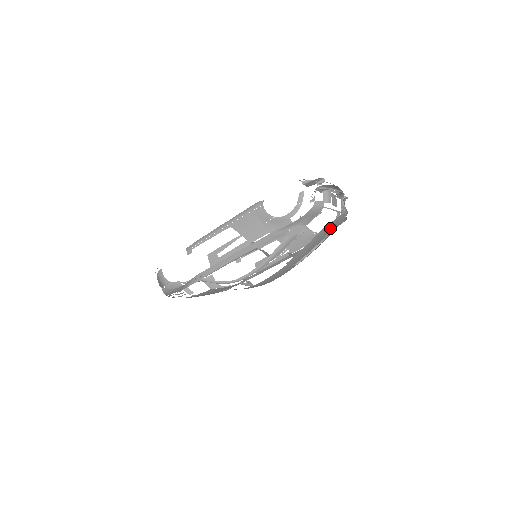
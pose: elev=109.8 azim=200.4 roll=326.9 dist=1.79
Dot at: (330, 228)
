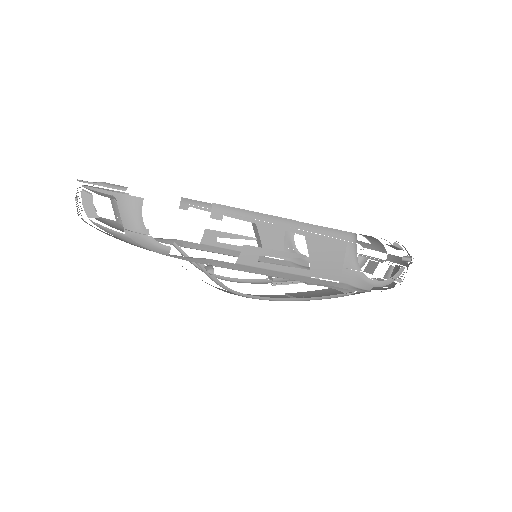
Dot at: occluded
